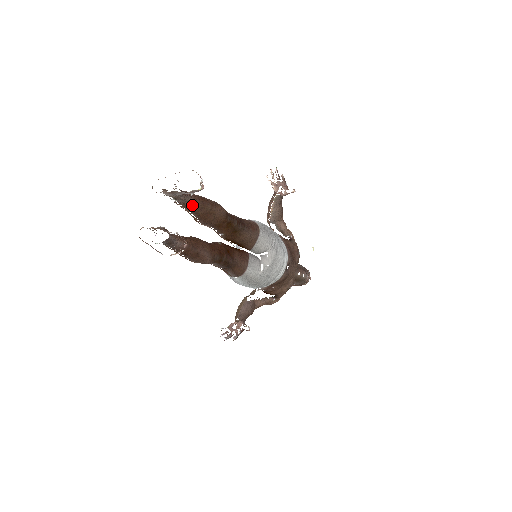
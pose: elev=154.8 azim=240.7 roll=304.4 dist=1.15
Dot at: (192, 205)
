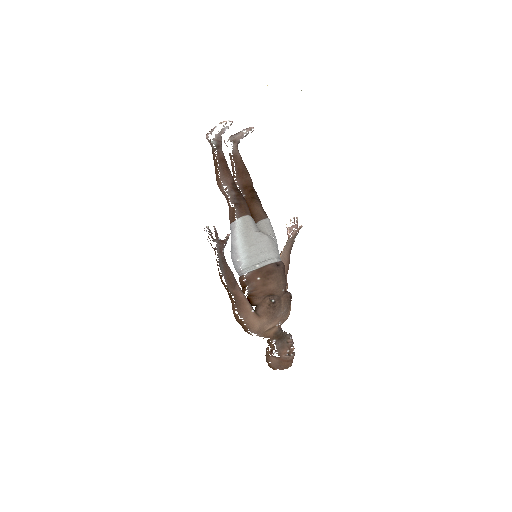
Dot at: (239, 159)
